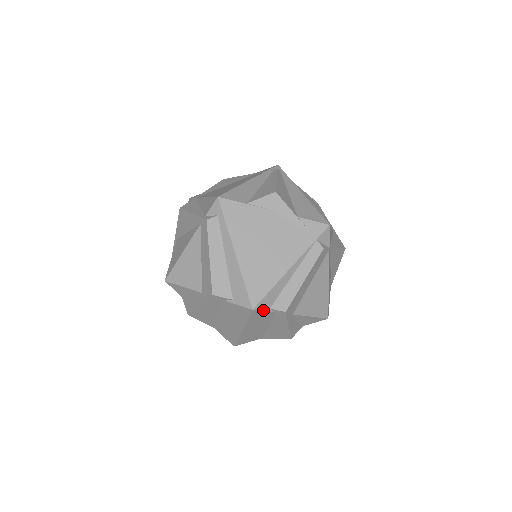
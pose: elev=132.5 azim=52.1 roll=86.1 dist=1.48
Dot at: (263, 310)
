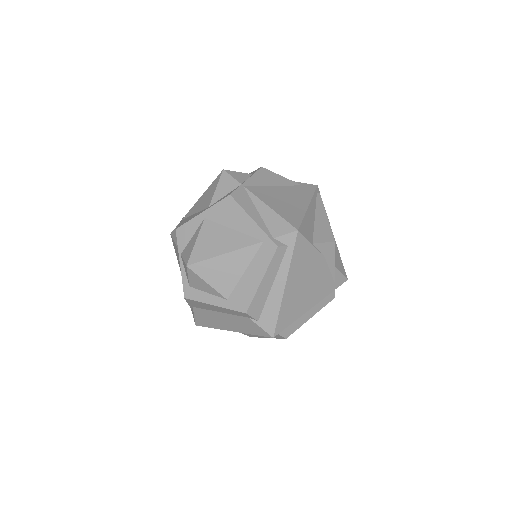
Dot at: occluded
